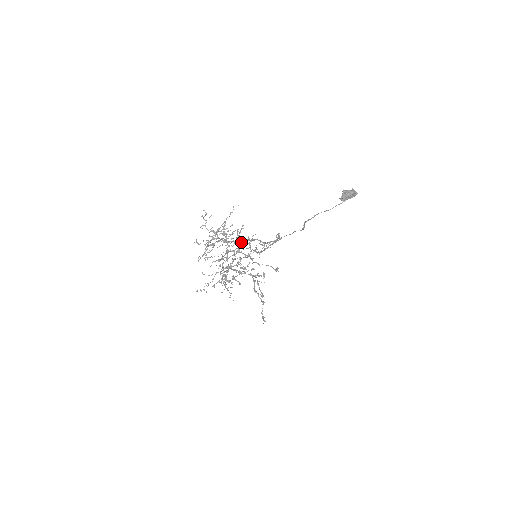
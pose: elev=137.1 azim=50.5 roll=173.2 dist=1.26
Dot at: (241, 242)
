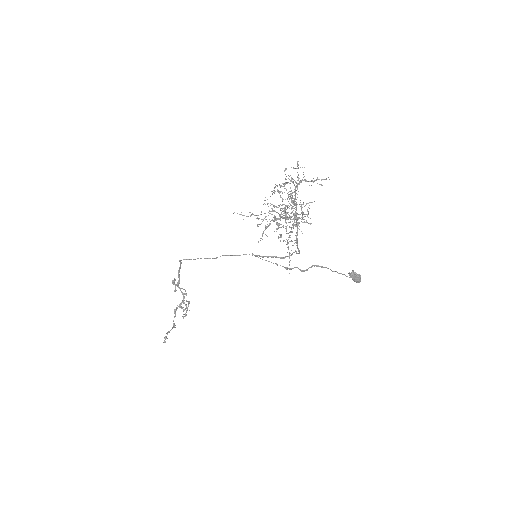
Dot at: occluded
